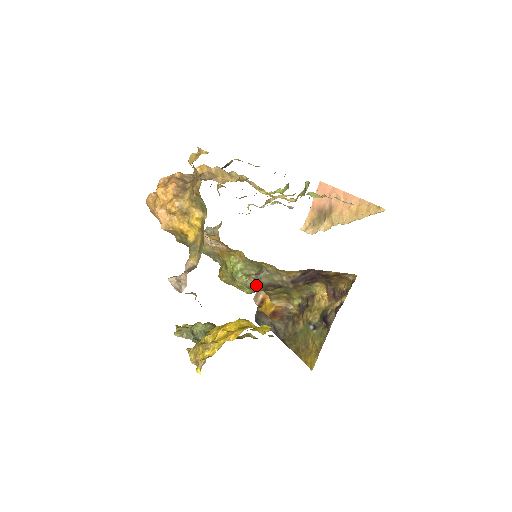
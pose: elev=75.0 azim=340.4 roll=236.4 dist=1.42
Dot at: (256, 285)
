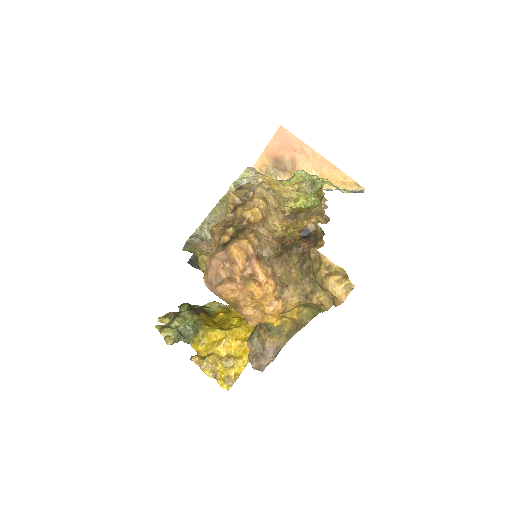
Dot at: occluded
